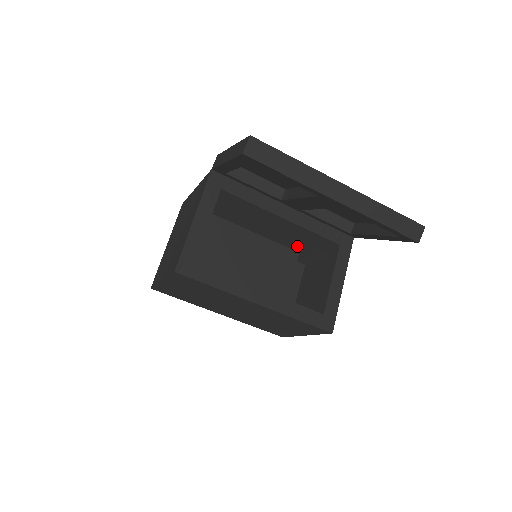
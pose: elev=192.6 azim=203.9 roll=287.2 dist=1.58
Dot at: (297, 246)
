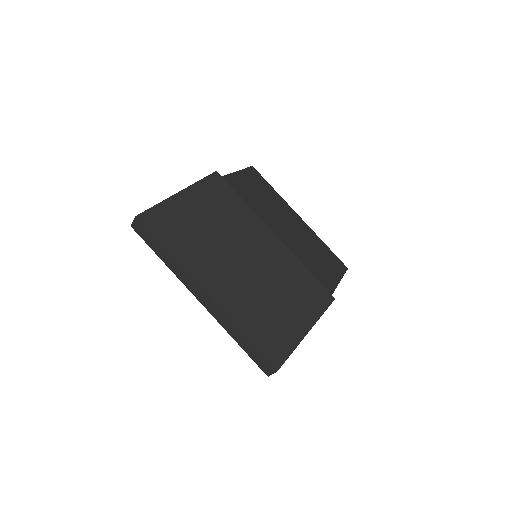
Dot at: (325, 261)
